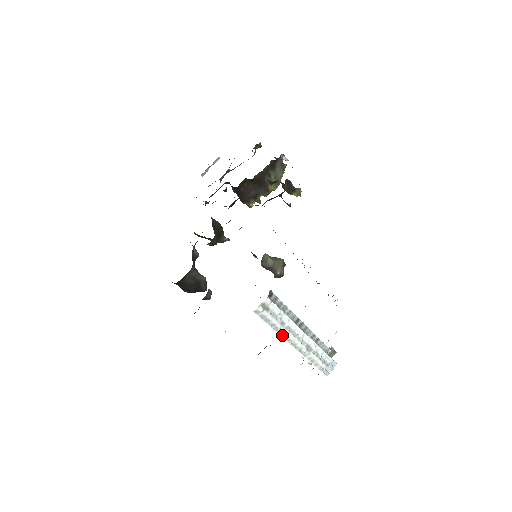
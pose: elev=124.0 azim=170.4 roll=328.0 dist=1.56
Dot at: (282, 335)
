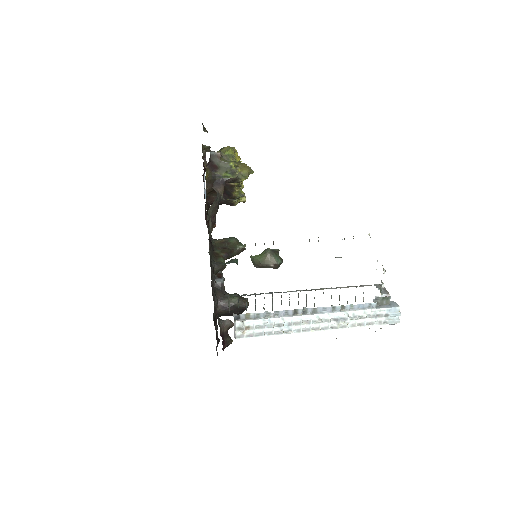
Dot at: (290, 333)
